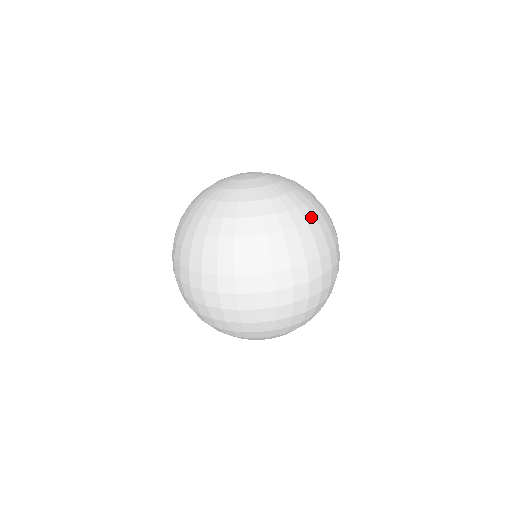
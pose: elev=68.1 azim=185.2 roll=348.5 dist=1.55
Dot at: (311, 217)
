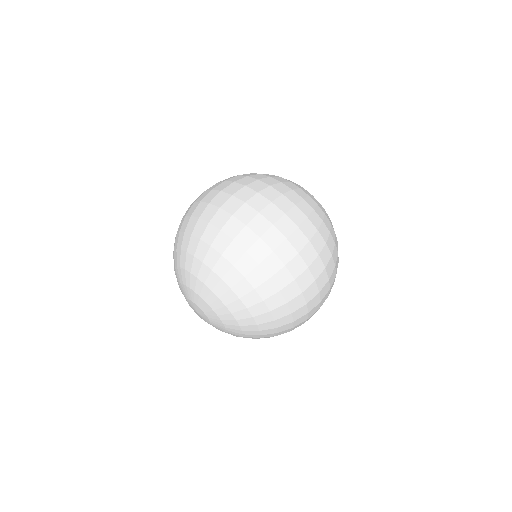
Dot at: occluded
